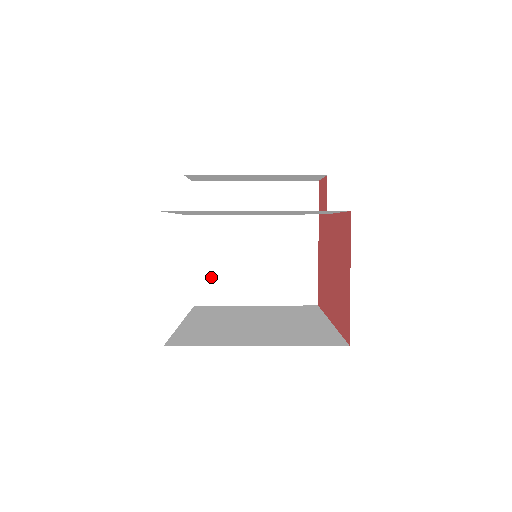
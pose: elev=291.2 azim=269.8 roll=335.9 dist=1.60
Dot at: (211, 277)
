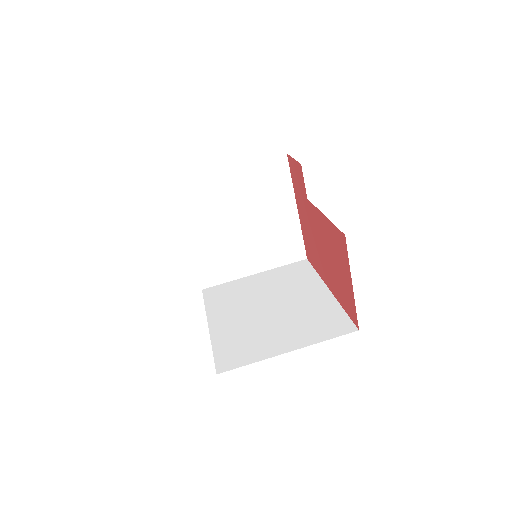
Dot at: (210, 263)
